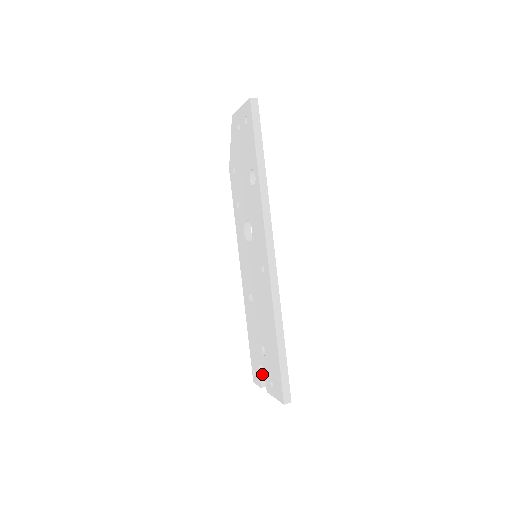
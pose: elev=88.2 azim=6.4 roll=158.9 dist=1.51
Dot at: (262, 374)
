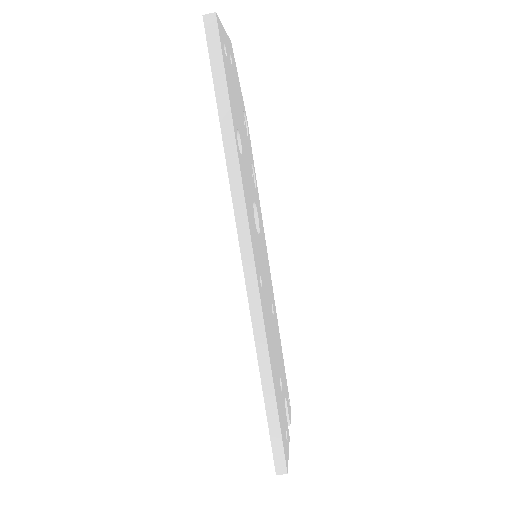
Dot at: occluded
